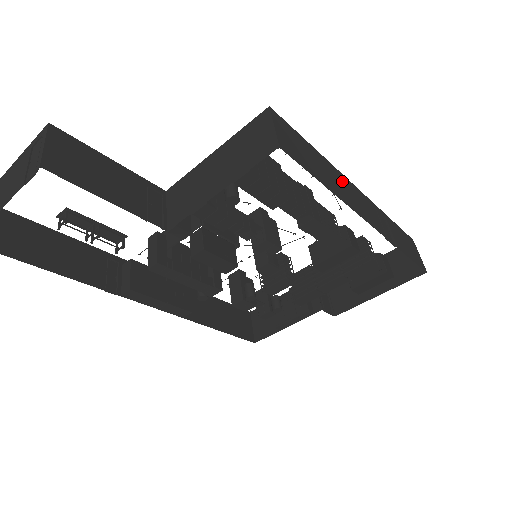
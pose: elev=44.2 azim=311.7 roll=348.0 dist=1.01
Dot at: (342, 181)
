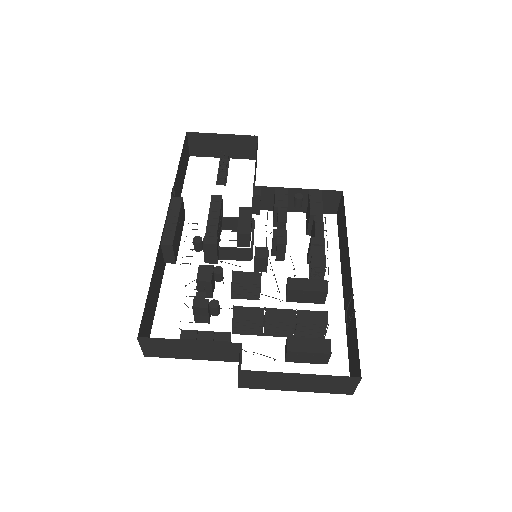
Dot at: occluded
